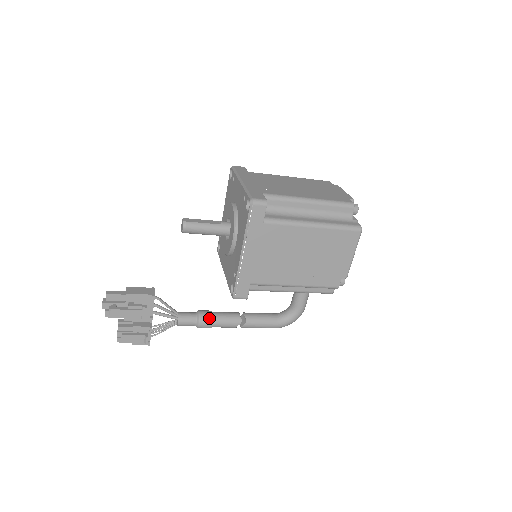
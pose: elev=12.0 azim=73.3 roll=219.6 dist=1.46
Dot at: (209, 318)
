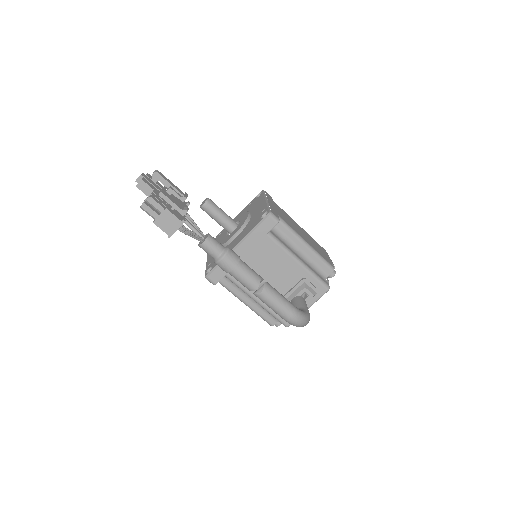
Dot at: occluded
